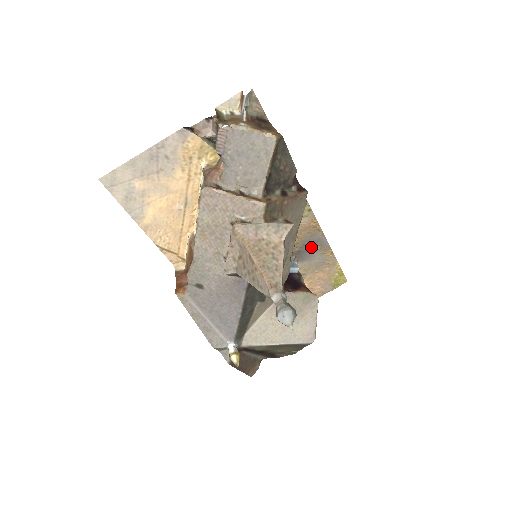
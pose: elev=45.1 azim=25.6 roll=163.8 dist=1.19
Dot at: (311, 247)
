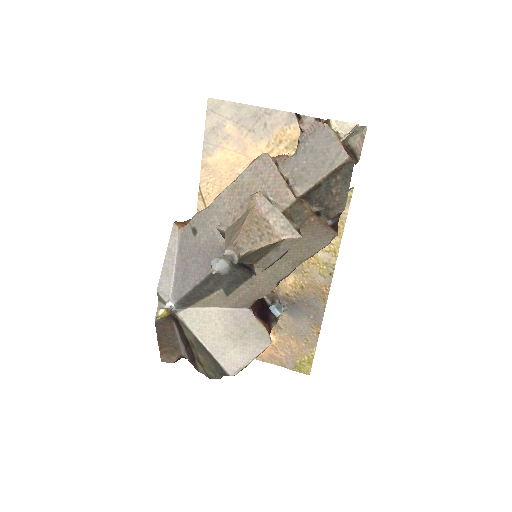
Dot at: (306, 309)
